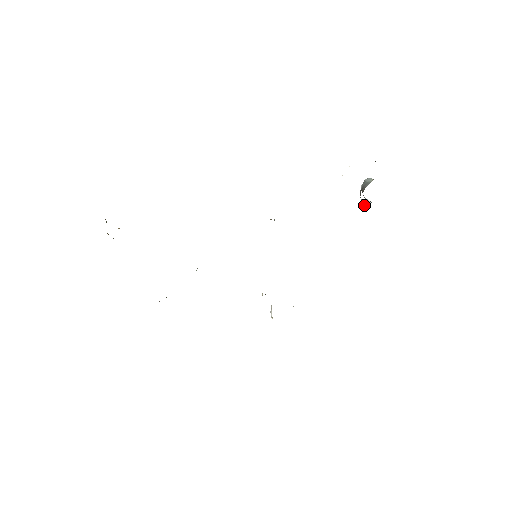
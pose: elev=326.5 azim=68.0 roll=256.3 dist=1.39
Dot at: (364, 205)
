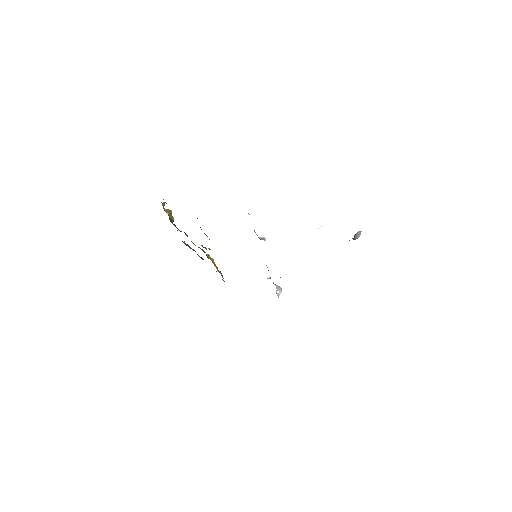
Dot at: occluded
